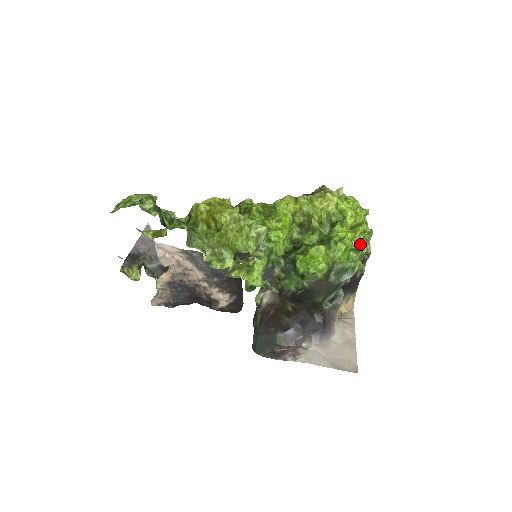
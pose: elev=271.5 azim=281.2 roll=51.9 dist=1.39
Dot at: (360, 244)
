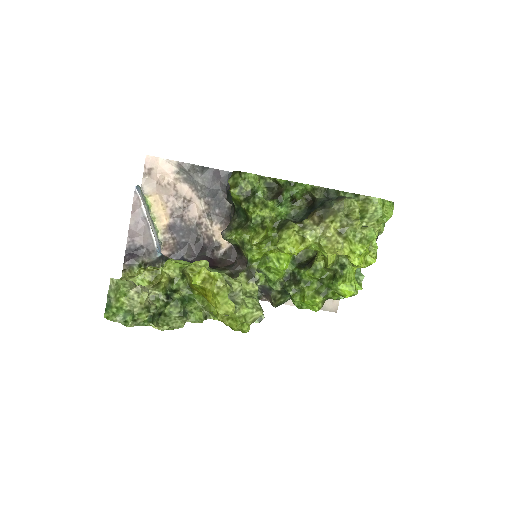
Dot at: occluded
